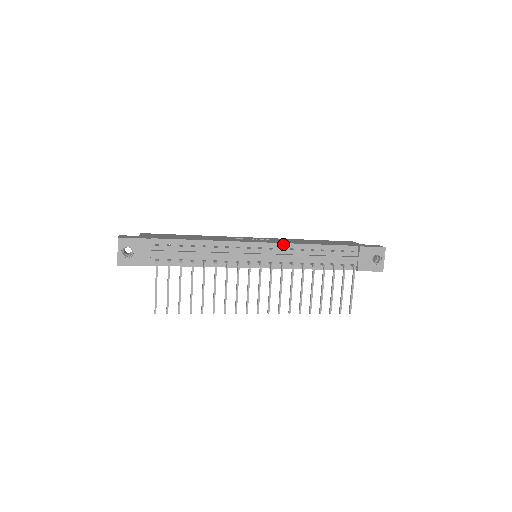
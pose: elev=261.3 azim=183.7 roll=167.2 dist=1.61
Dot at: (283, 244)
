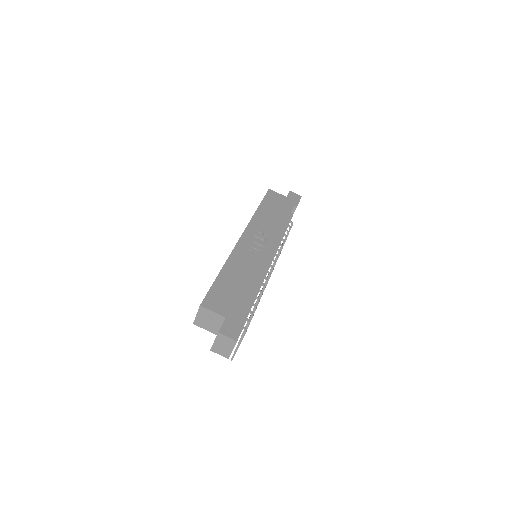
Dot at: occluded
